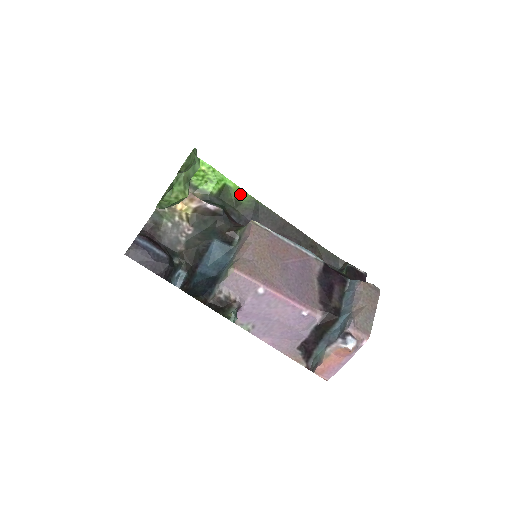
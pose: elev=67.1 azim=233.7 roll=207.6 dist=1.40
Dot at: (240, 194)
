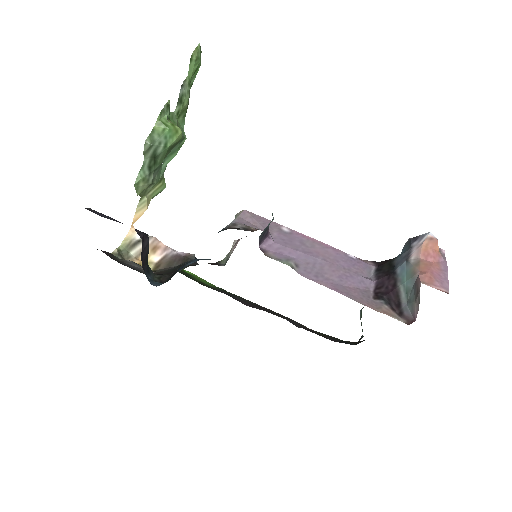
Dot at: (204, 281)
